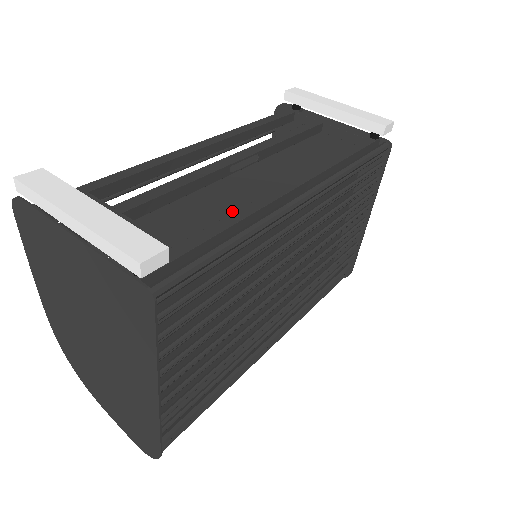
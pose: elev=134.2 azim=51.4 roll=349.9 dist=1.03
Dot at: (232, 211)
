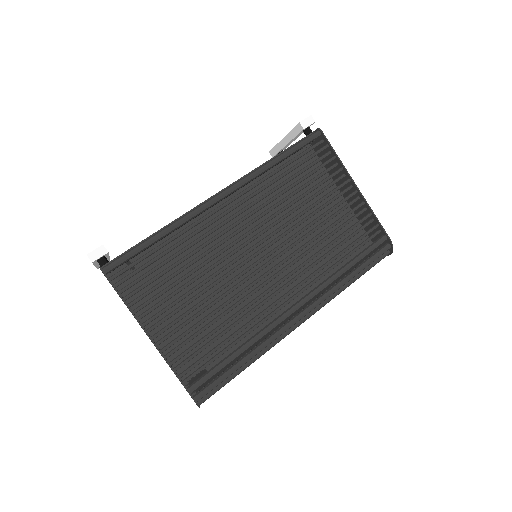
Dot at: occluded
